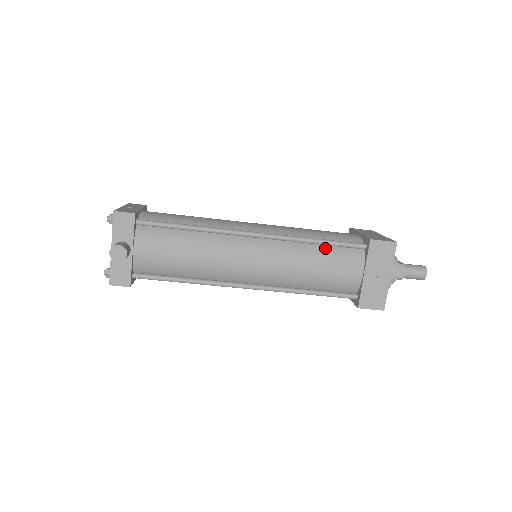
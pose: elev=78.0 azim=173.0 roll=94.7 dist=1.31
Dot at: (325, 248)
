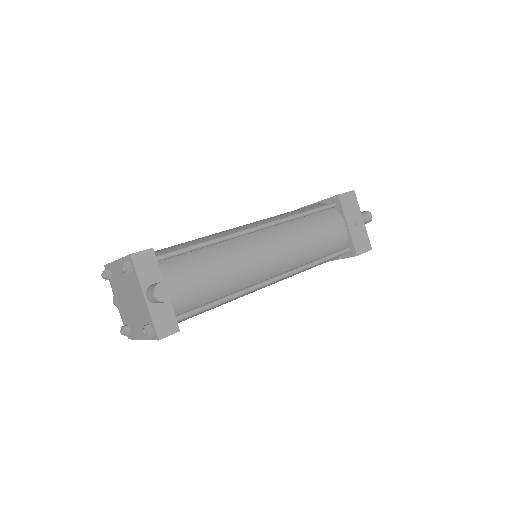
Dot at: (311, 217)
